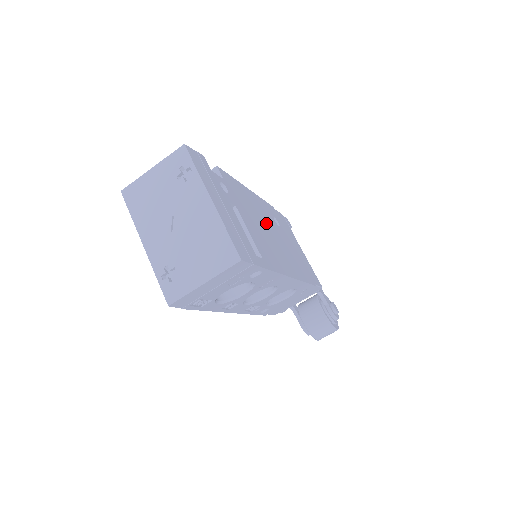
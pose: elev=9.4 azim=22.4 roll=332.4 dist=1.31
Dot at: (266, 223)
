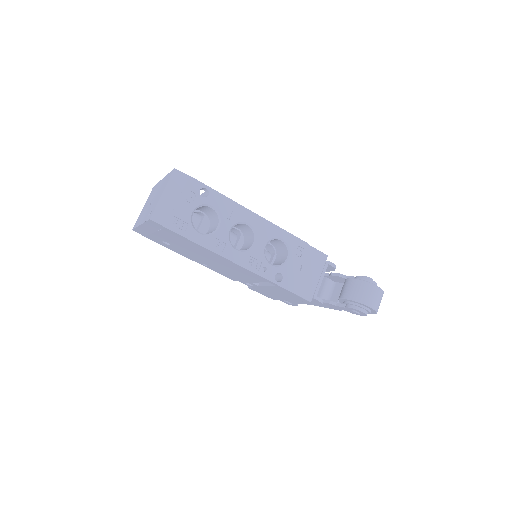
Dot at: occluded
